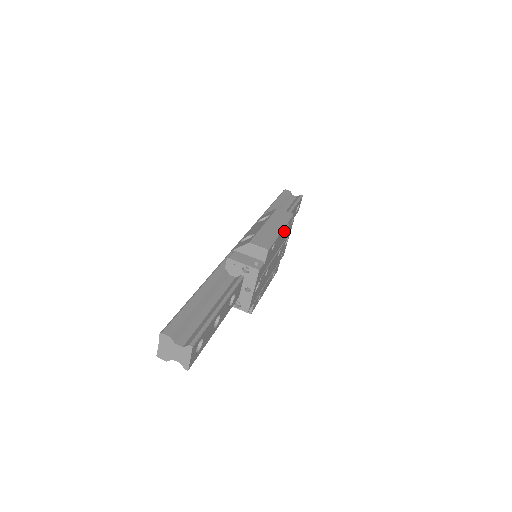
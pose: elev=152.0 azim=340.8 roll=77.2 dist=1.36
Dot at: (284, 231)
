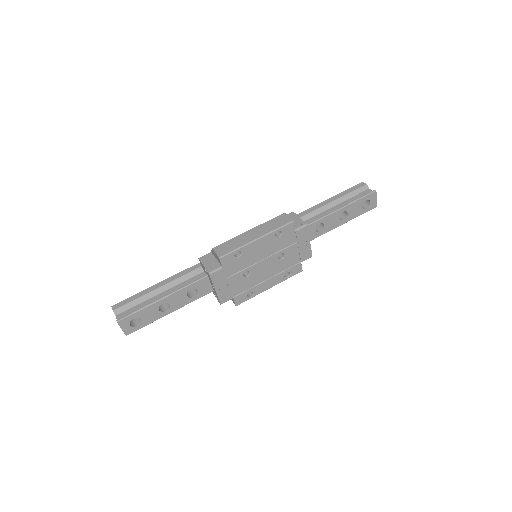
Dot at: (271, 238)
